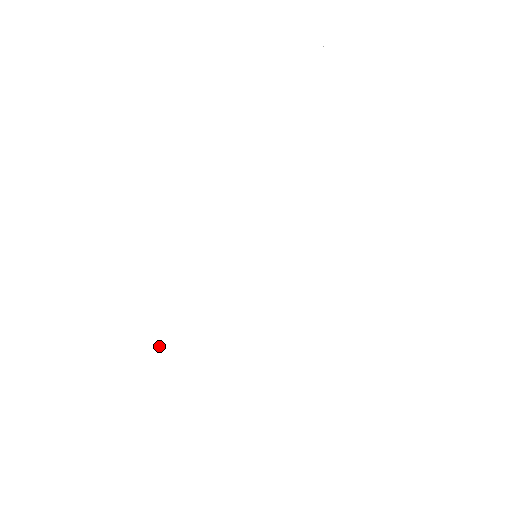
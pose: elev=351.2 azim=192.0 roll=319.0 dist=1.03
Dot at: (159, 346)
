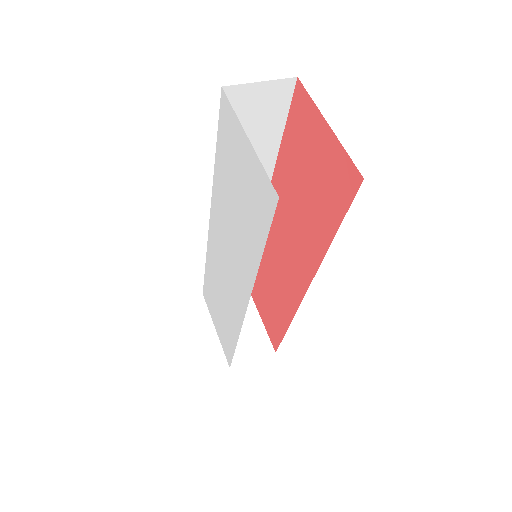
Dot at: (216, 301)
